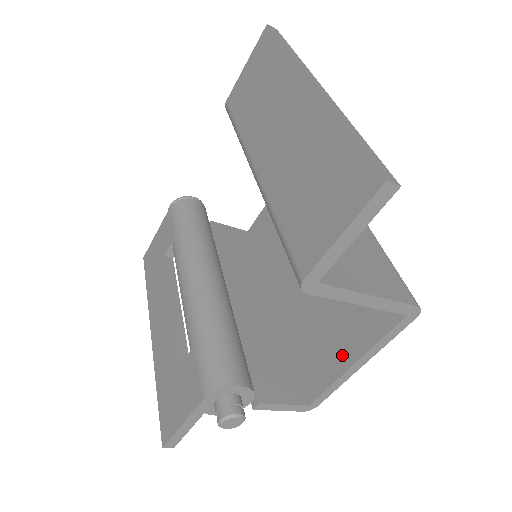
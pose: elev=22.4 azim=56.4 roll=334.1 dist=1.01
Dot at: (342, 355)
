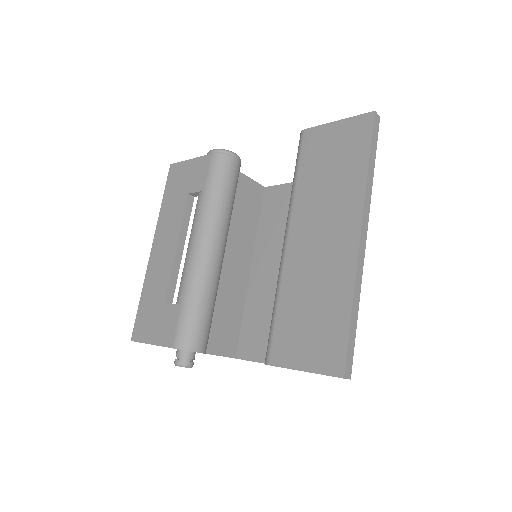
Dot at: occluded
